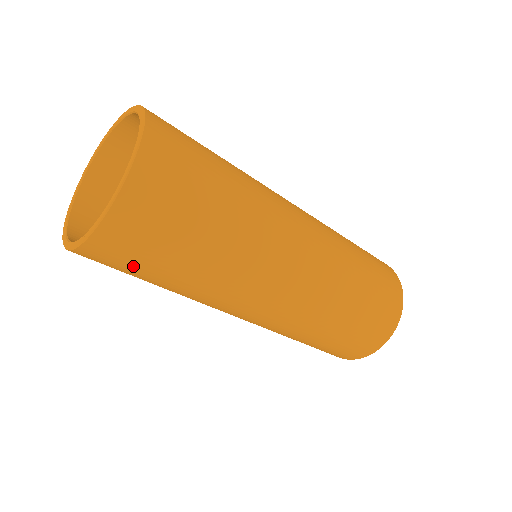
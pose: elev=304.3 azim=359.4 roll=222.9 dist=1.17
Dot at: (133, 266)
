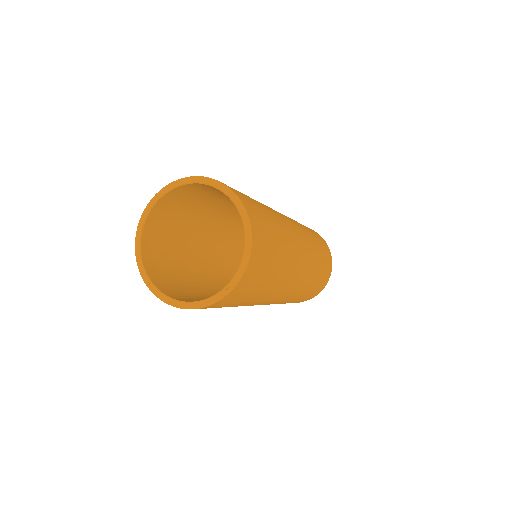
Dot at: (244, 295)
